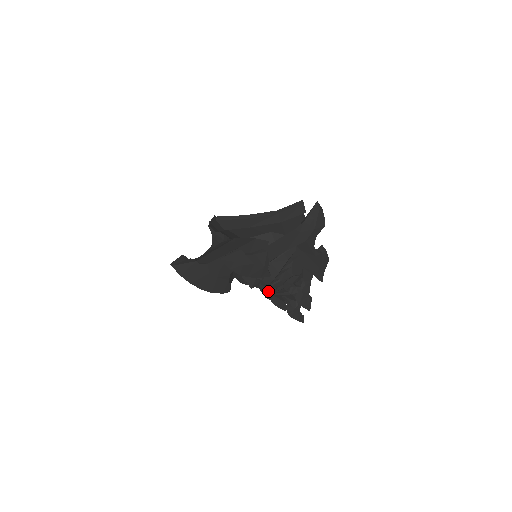
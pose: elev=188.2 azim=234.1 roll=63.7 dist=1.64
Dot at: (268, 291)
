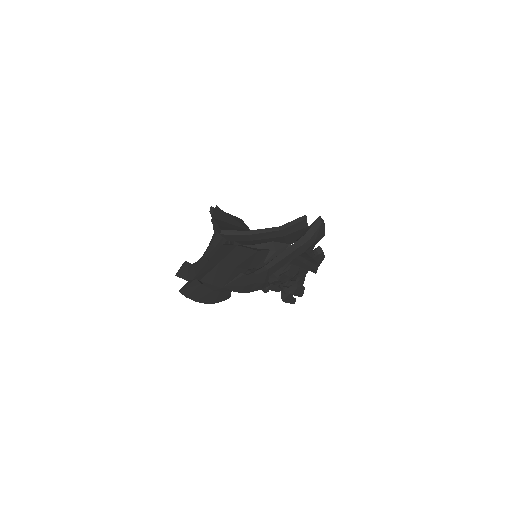
Dot at: occluded
